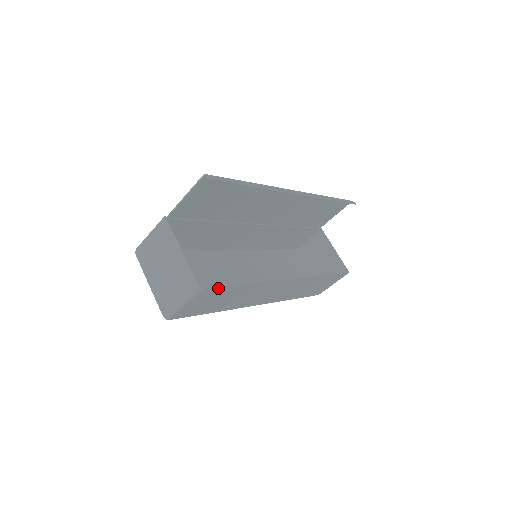
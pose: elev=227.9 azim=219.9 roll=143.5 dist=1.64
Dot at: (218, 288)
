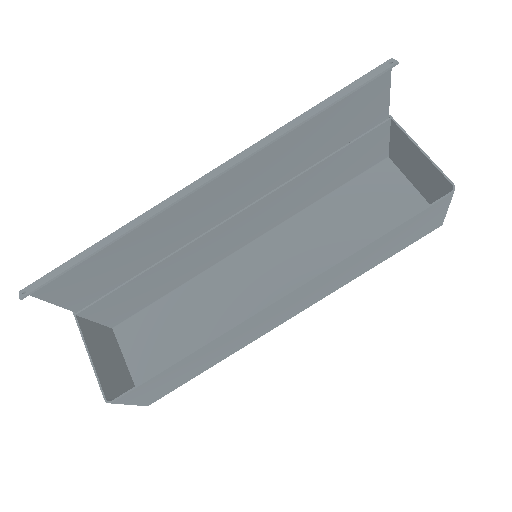
Dot at: (140, 386)
